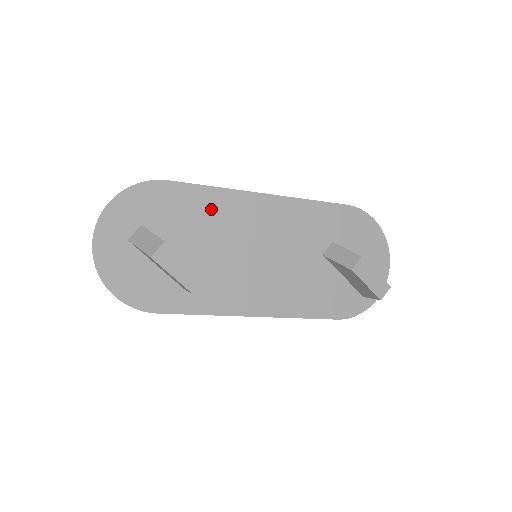
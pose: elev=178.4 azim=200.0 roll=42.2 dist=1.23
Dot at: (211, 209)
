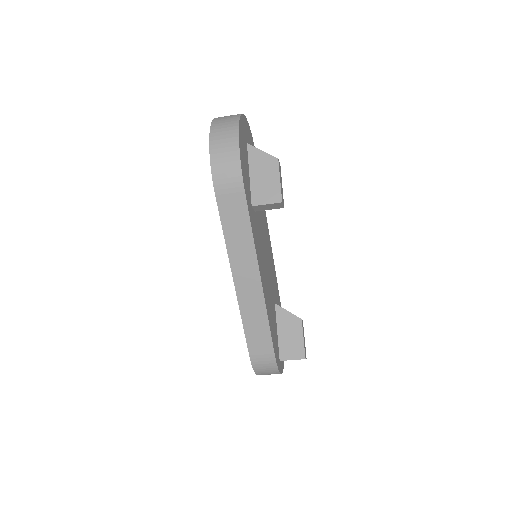
Dot at: occluded
